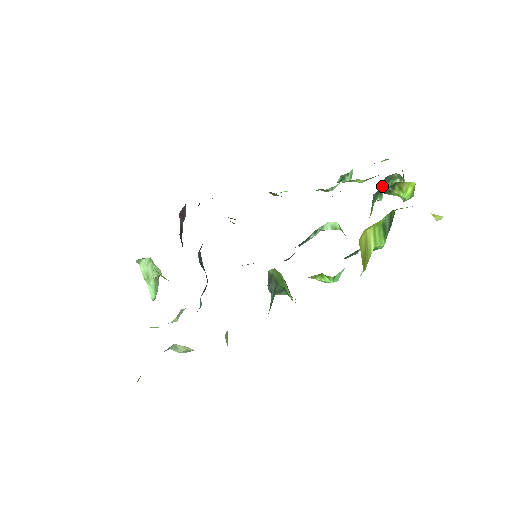
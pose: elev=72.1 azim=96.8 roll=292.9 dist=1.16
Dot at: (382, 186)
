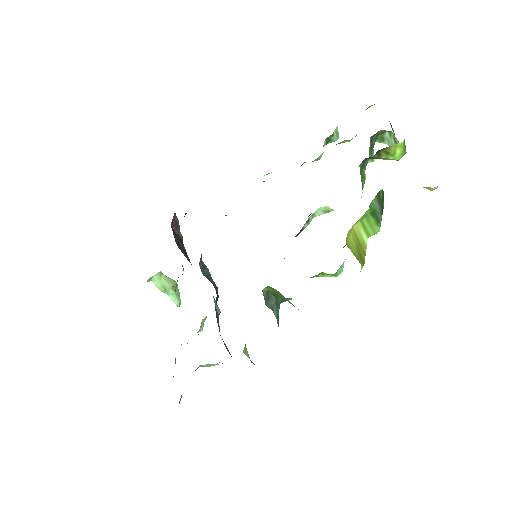
Dot at: (369, 148)
